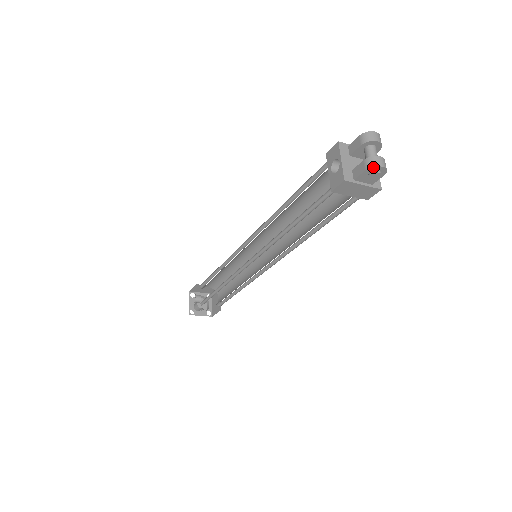
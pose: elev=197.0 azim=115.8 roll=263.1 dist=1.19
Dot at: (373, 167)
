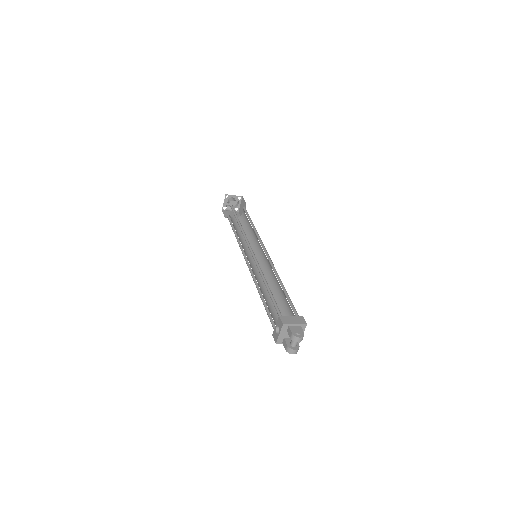
Dot at: (289, 353)
